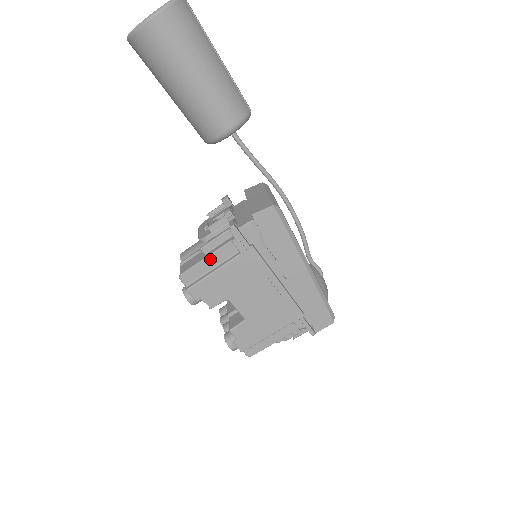
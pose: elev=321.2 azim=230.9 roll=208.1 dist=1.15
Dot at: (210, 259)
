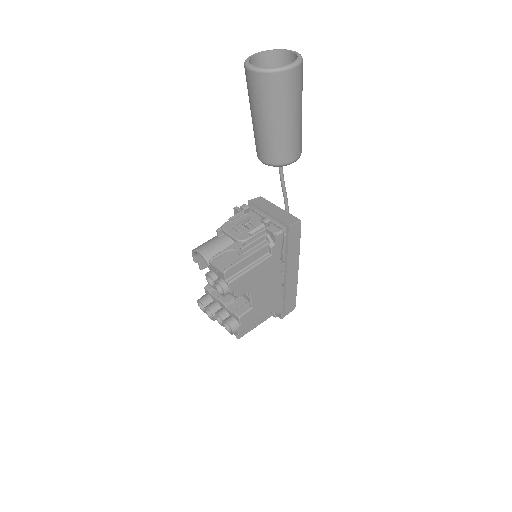
Dot at: (249, 258)
